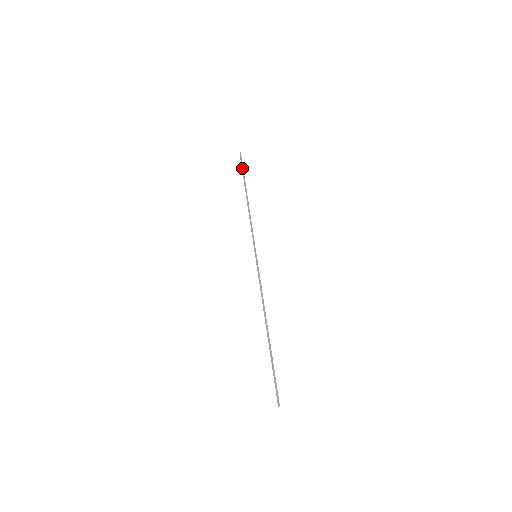
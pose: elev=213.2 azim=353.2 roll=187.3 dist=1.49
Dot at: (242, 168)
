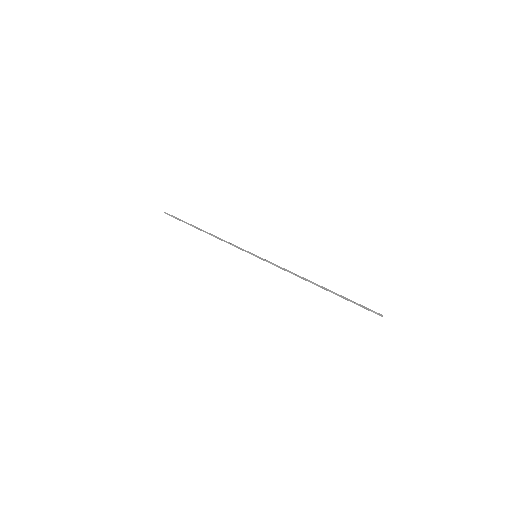
Dot at: (178, 219)
